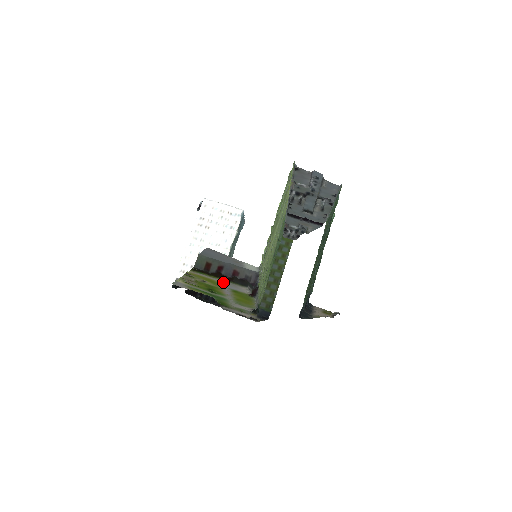
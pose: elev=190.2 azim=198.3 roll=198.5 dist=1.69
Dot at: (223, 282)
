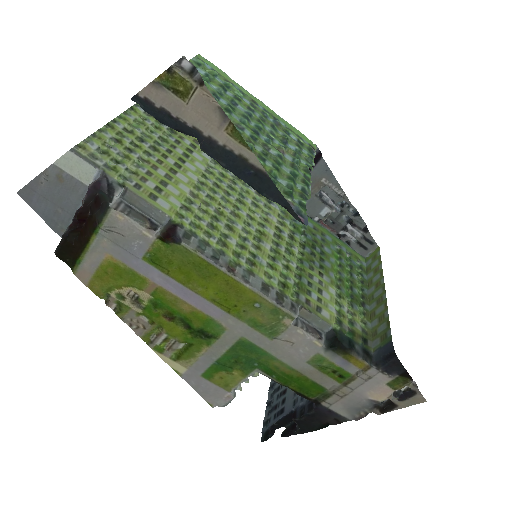
Dot at: (107, 247)
